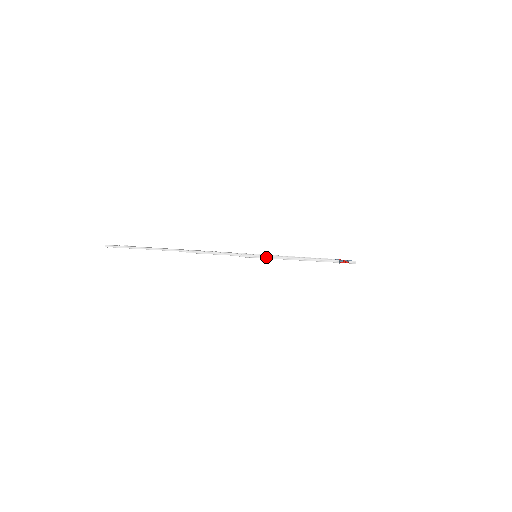
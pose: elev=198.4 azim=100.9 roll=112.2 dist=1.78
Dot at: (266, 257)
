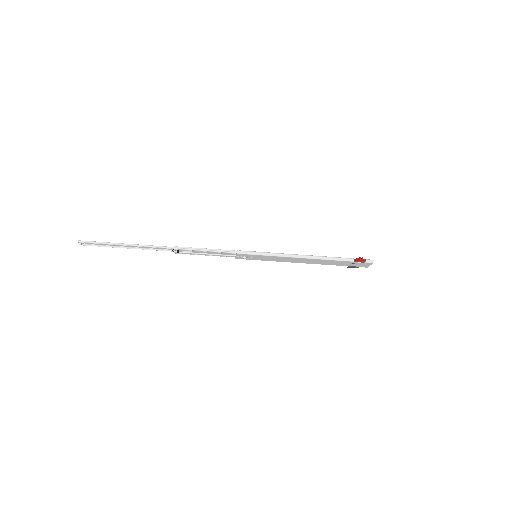
Dot at: (268, 254)
